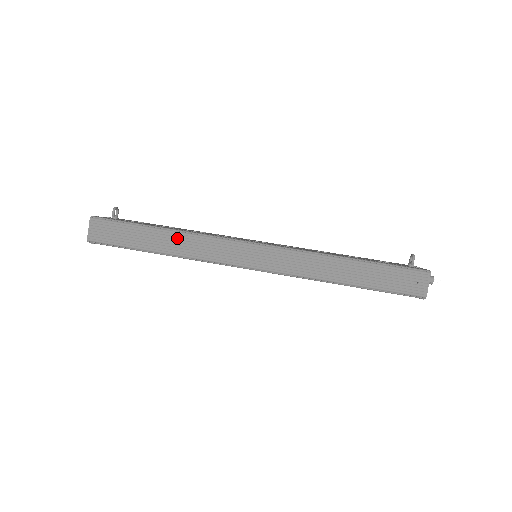
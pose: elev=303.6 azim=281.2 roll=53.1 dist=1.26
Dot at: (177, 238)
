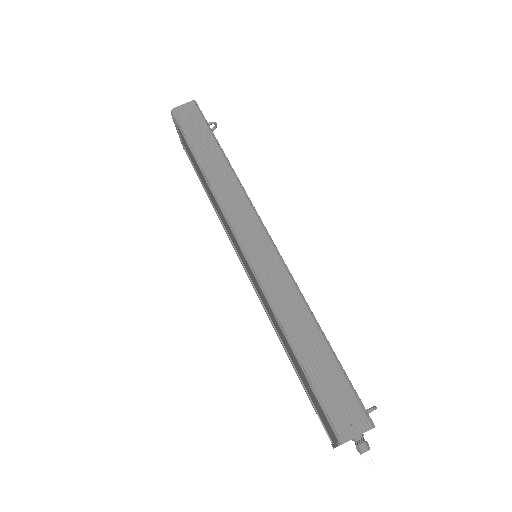
Dot at: (224, 169)
